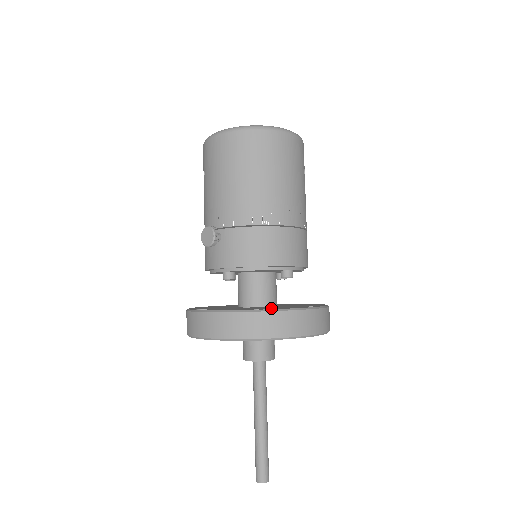
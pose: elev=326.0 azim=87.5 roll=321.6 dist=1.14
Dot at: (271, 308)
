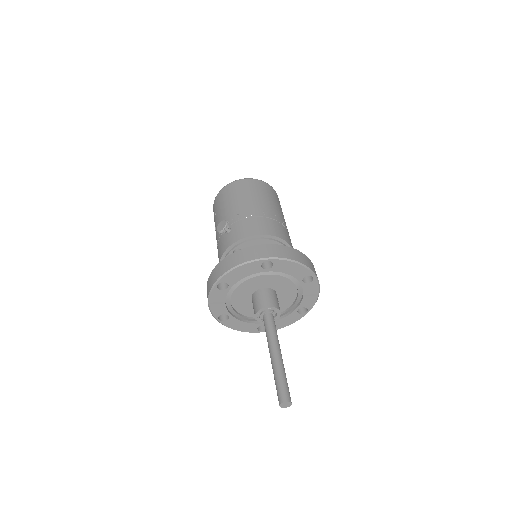
Dot at: occluded
